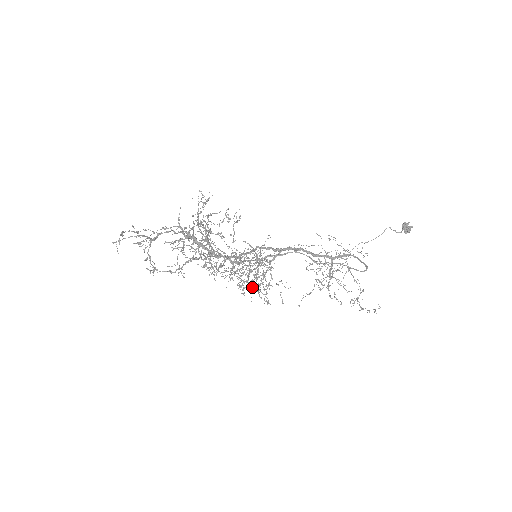
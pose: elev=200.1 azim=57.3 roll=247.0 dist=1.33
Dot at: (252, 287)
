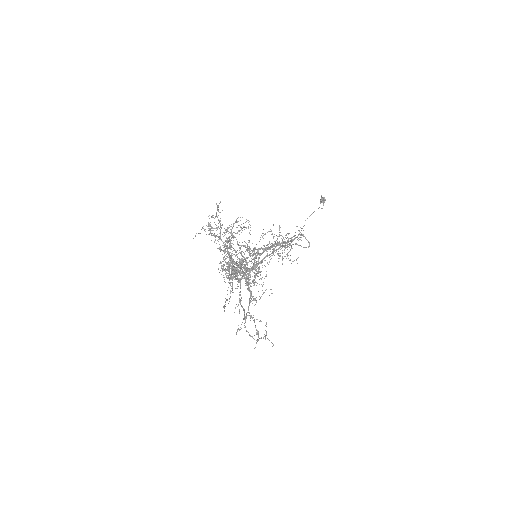
Dot at: occluded
